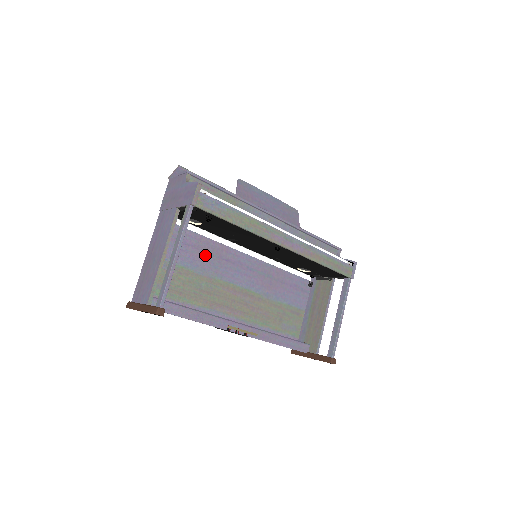
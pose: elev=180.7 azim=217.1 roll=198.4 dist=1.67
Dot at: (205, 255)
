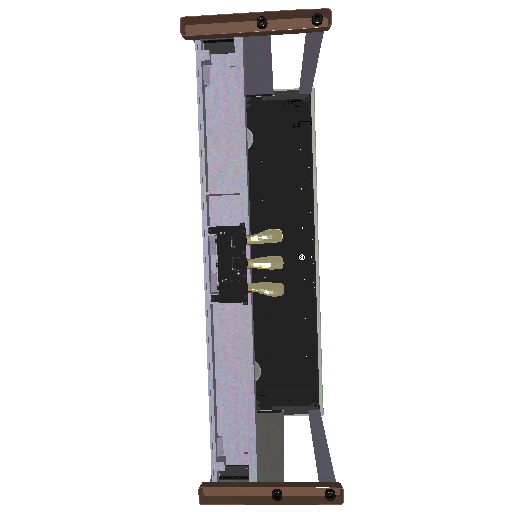
Dot at: occluded
